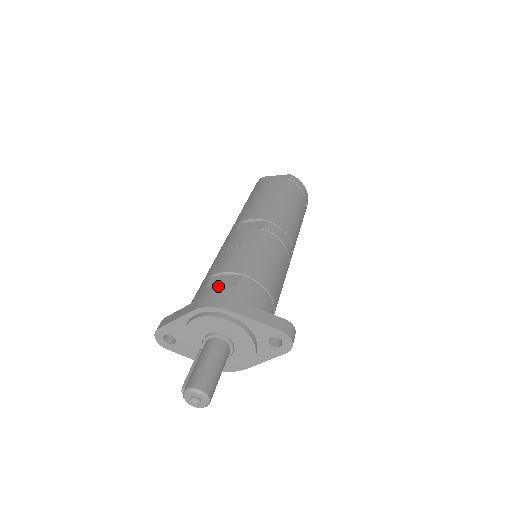
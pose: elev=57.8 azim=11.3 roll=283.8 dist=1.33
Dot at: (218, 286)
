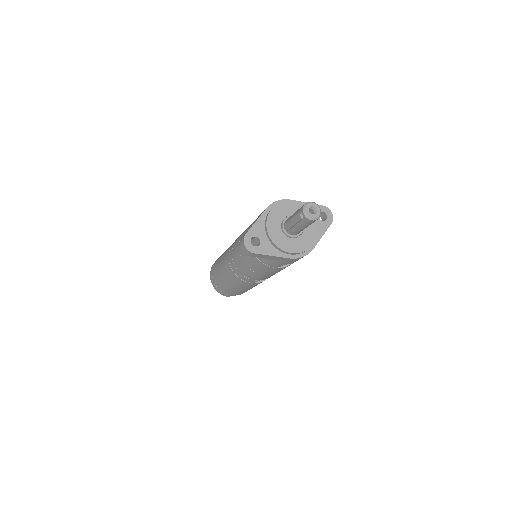
Dot at: occluded
